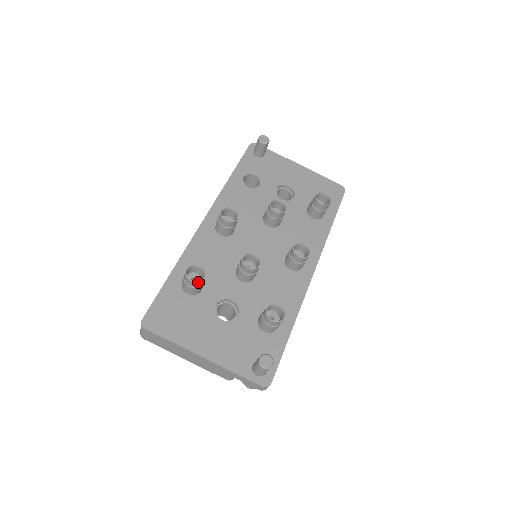
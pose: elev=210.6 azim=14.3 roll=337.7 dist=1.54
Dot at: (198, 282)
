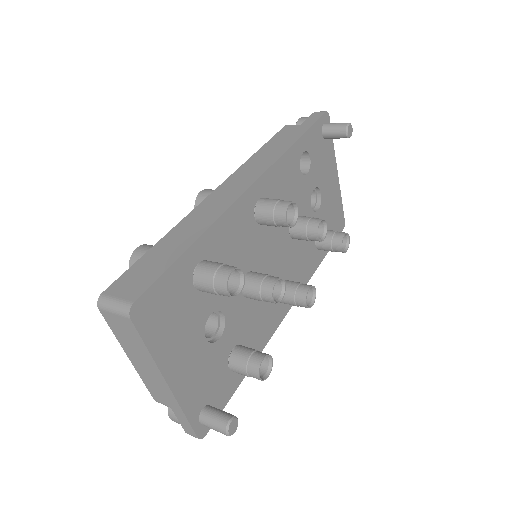
Dot at: (232, 297)
